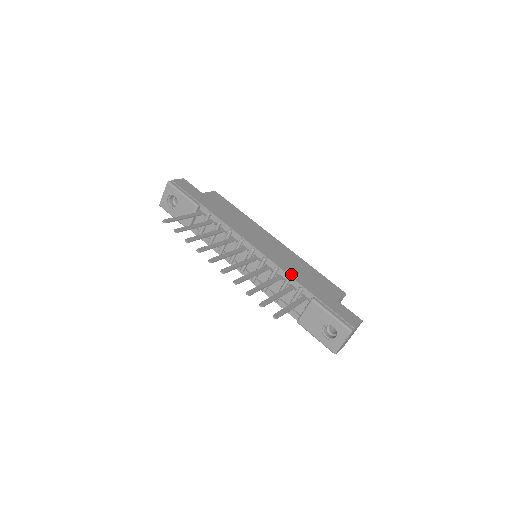
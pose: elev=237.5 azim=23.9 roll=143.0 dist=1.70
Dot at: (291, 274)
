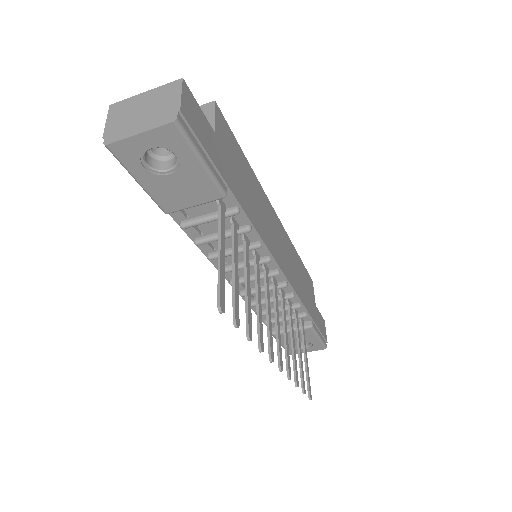
Dot at: (302, 297)
